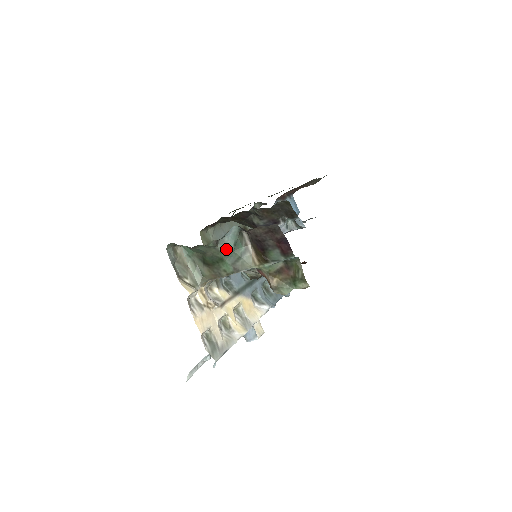
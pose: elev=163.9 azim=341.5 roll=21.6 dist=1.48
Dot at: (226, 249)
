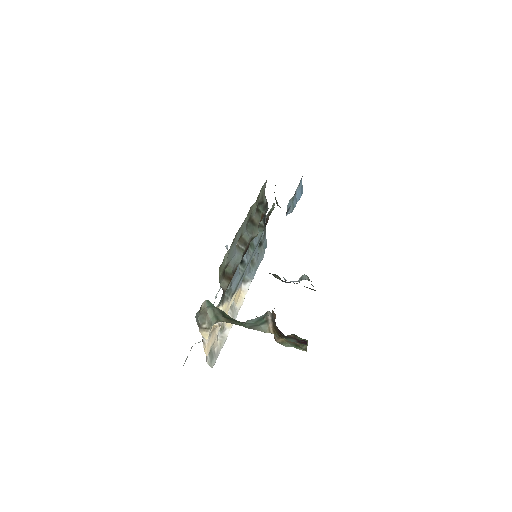
Dot at: occluded
